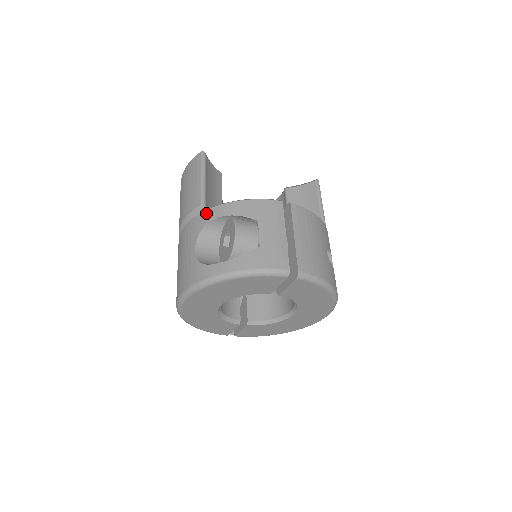
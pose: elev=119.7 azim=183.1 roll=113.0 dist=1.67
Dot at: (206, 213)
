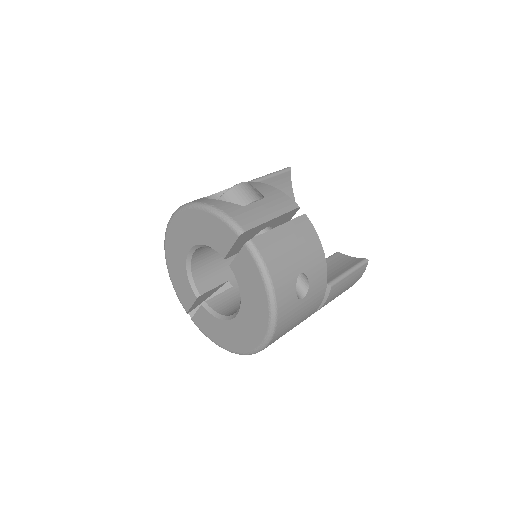
Dot at: occluded
